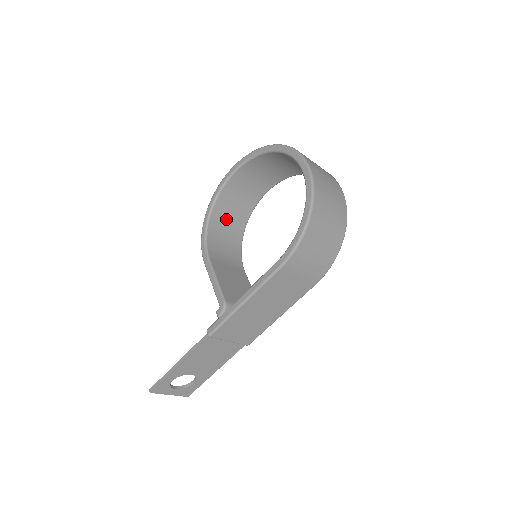
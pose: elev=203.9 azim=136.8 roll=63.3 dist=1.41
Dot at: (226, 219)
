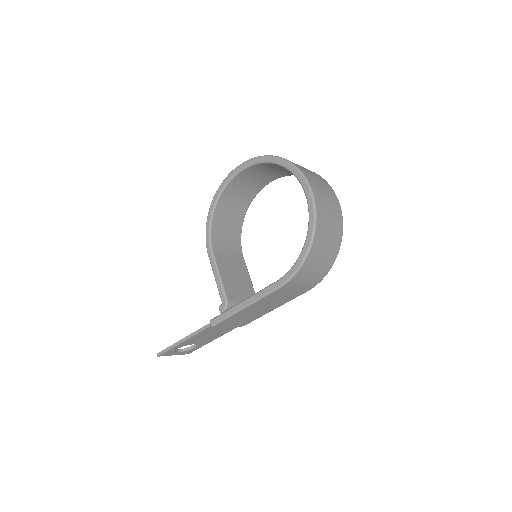
Dot at: (229, 209)
